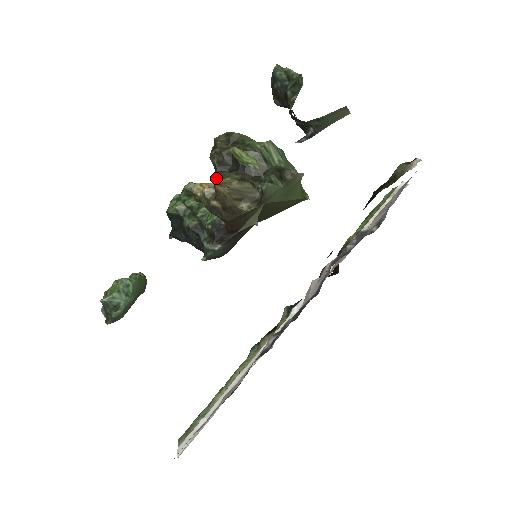
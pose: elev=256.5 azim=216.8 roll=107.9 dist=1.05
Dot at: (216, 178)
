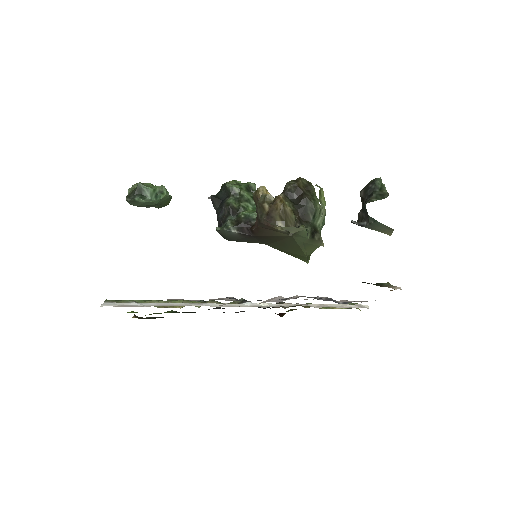
Dot at: occluded
